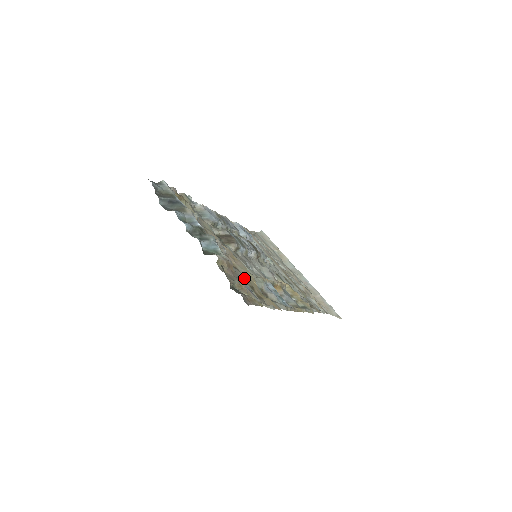
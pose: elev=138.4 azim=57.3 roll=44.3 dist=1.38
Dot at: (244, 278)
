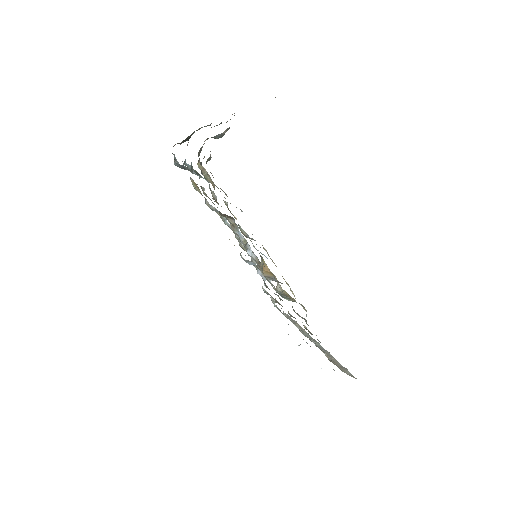
Dot at: (223, 200)
